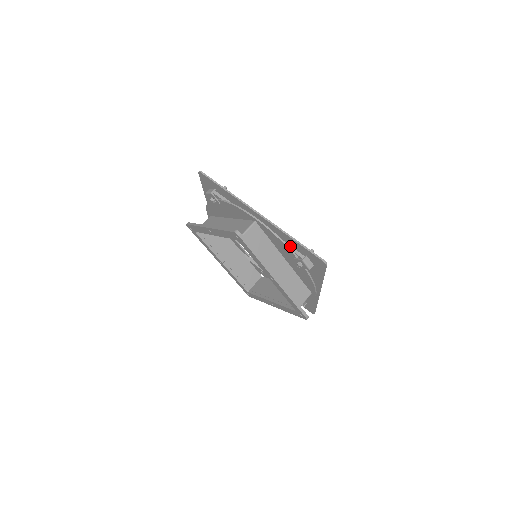
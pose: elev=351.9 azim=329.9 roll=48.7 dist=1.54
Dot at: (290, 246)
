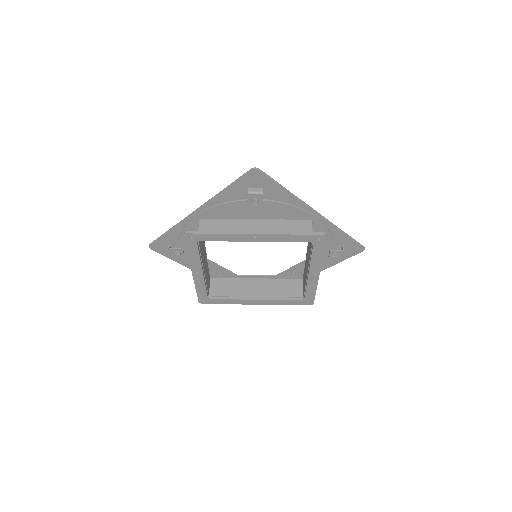
Dot at: occluded
